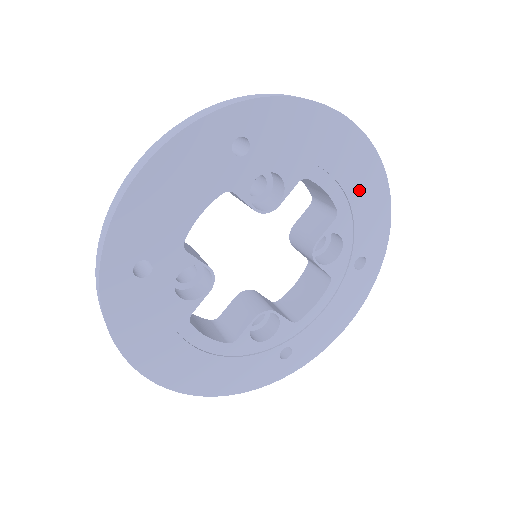
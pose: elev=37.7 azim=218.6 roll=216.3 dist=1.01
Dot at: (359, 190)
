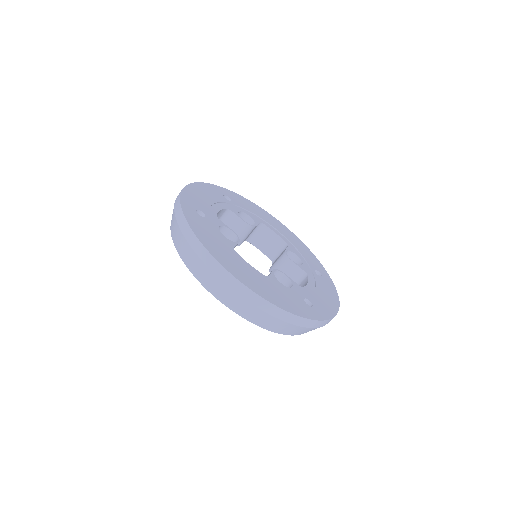
Dot at: (291, 240)
